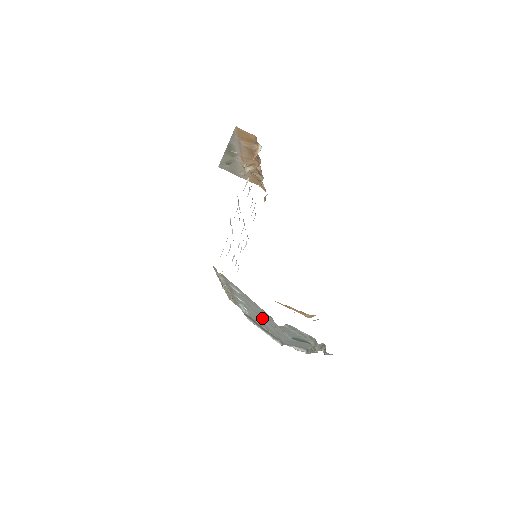
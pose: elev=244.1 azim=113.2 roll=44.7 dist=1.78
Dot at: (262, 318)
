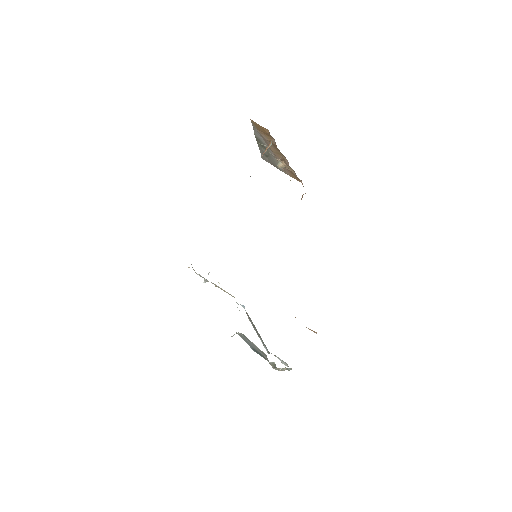
Dot at: occluded
